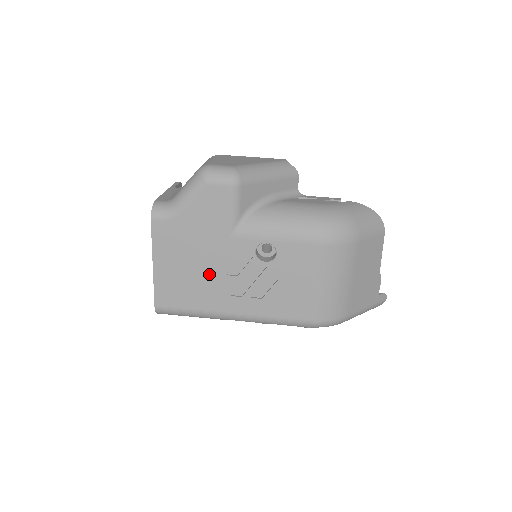
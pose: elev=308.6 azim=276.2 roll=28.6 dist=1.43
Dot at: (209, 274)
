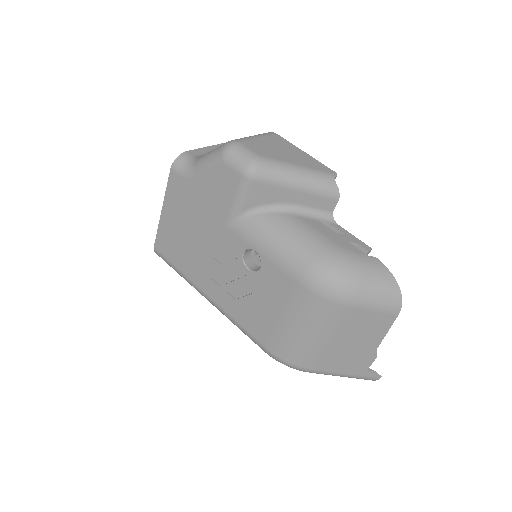
Dot at: (200, 248)
